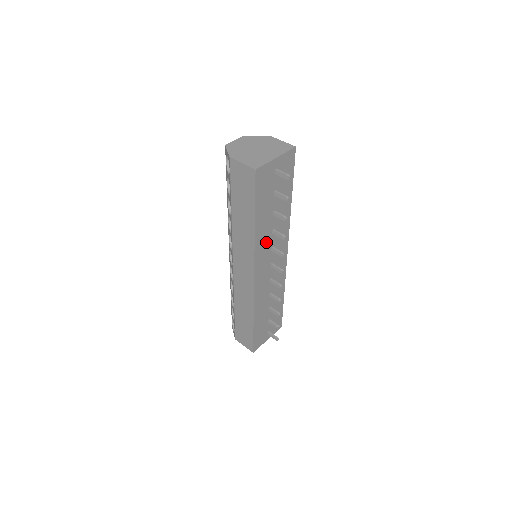
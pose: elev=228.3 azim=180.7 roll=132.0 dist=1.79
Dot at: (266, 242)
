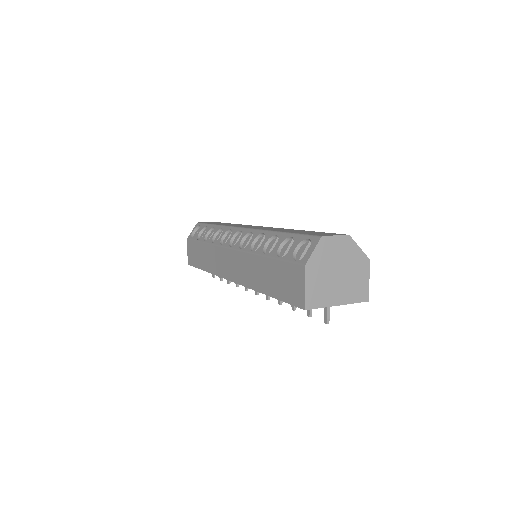
Dot at: occluded
